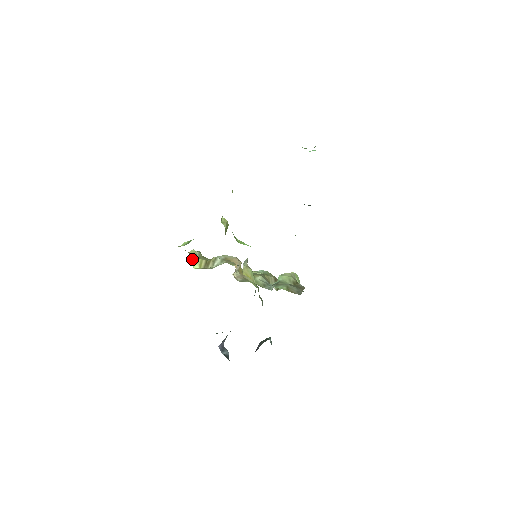
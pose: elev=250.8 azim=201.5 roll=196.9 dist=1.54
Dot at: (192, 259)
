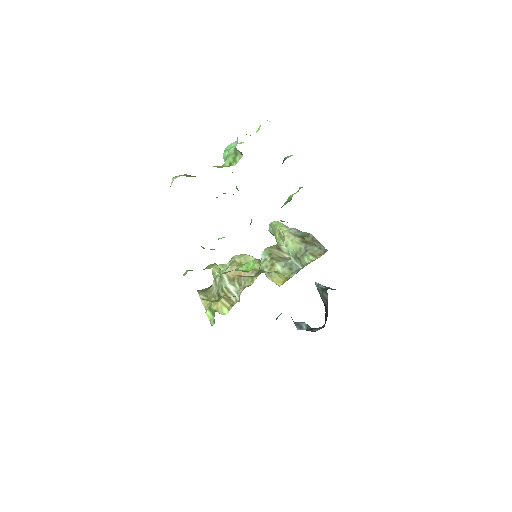
Dot at: occluded
